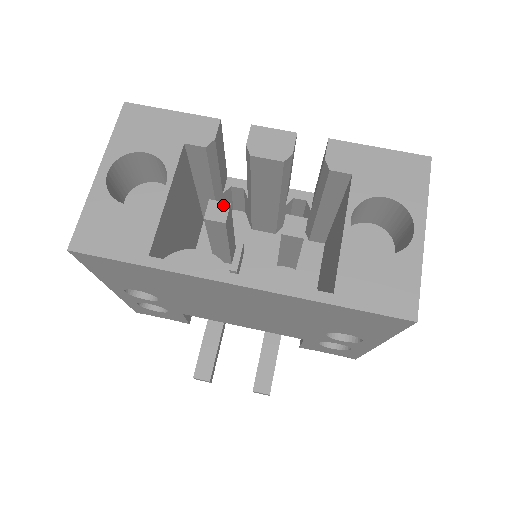
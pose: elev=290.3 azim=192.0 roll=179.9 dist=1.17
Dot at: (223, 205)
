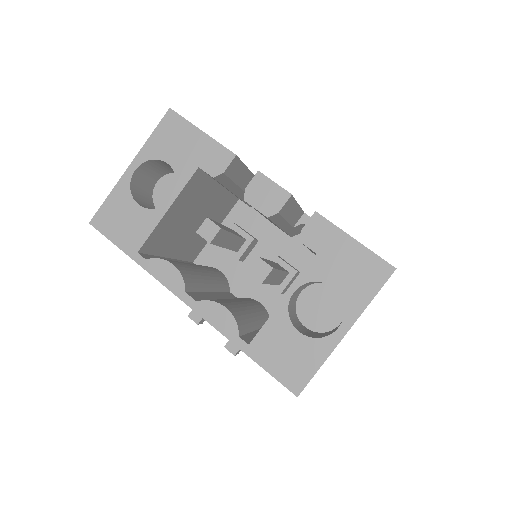
Dot at: (215, 227)
